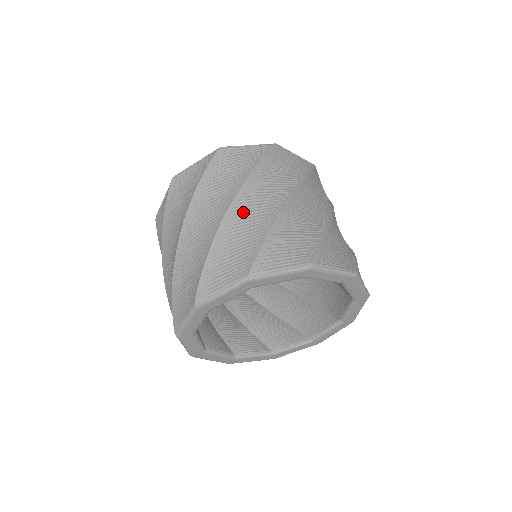
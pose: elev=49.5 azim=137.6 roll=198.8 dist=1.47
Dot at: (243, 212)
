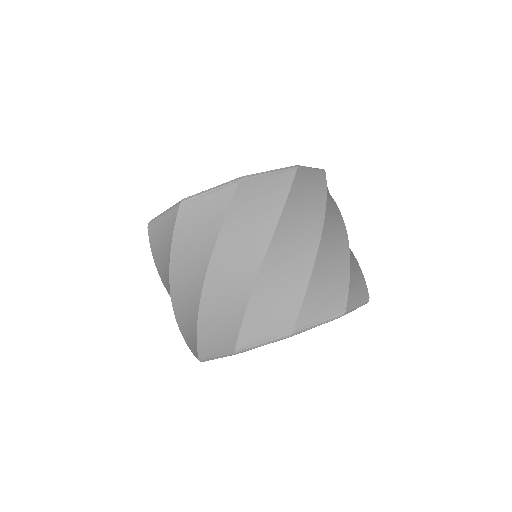
Dot at: (219, 282)
